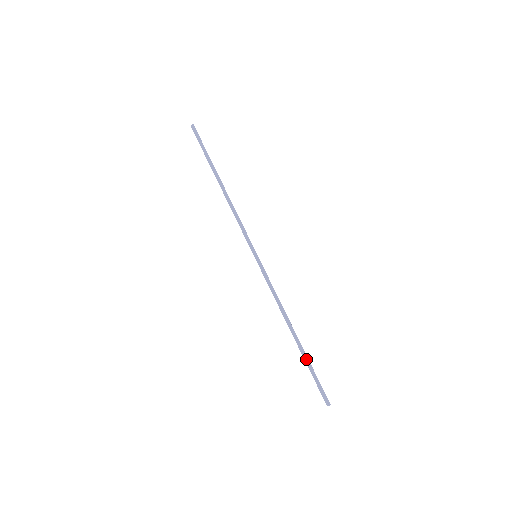
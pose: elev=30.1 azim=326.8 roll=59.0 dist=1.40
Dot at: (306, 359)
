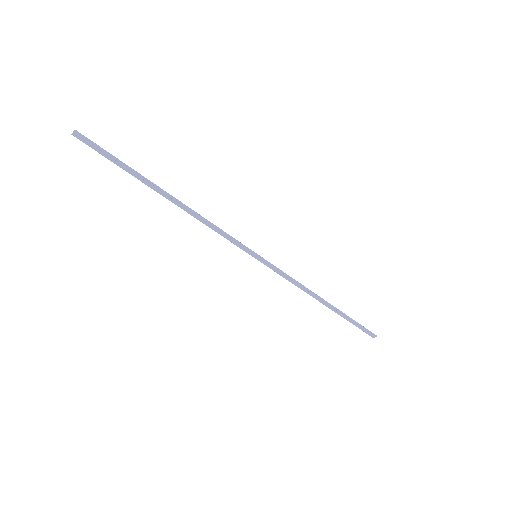
Dot at: (345, 316)
